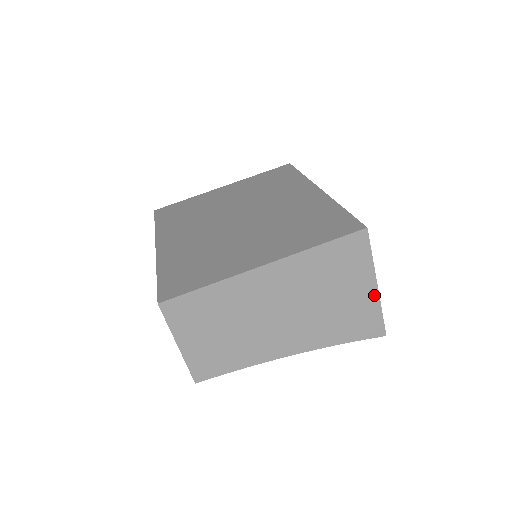
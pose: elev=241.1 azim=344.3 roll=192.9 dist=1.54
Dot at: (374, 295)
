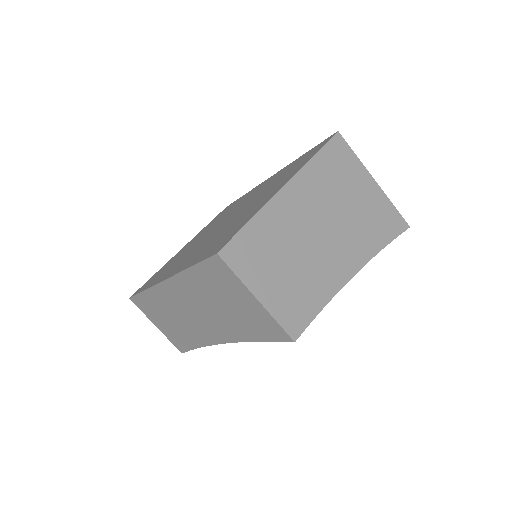
Dot at: (378, 190)
